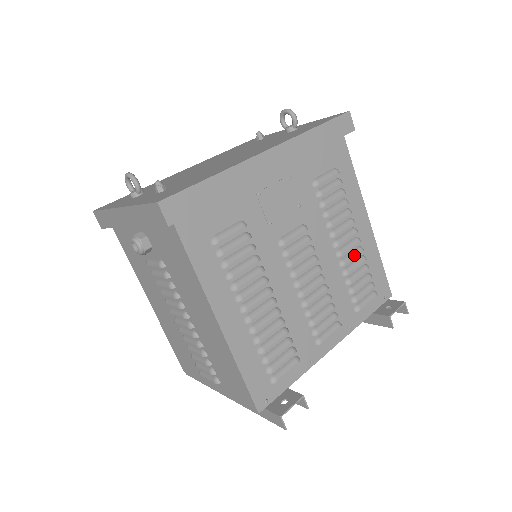
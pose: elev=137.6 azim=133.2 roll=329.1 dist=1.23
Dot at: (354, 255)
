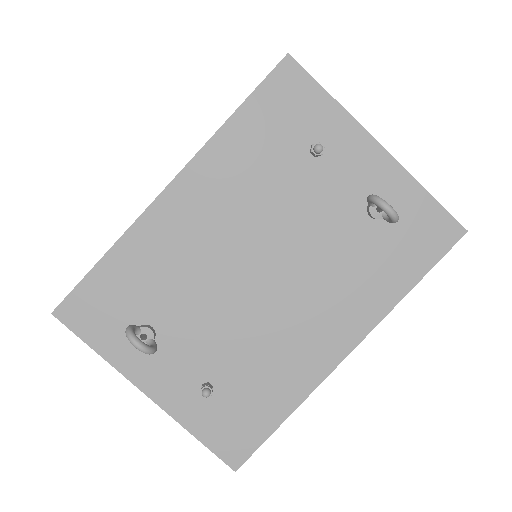
Dot at: occluded
